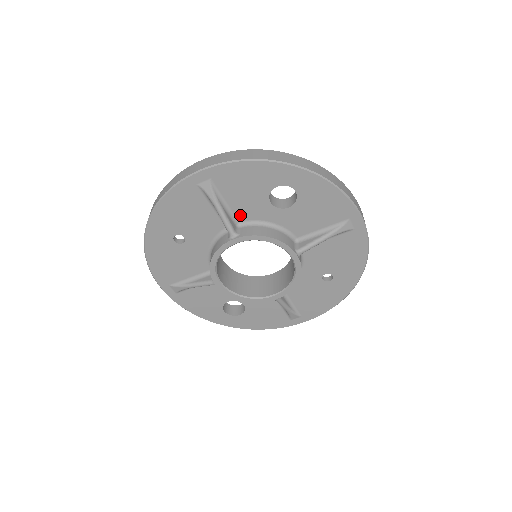
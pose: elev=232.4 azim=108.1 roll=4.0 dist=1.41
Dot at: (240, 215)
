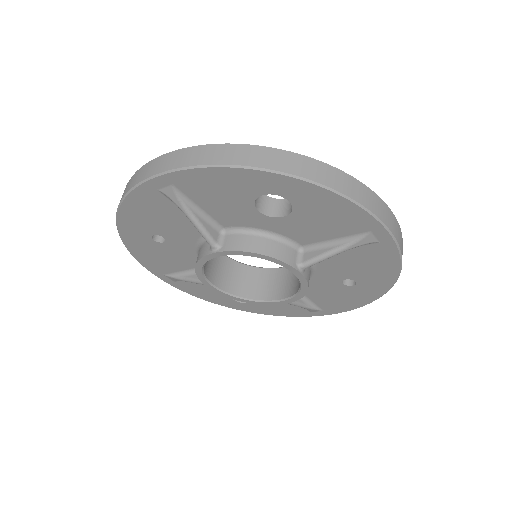
Dot at: (223, 221)
